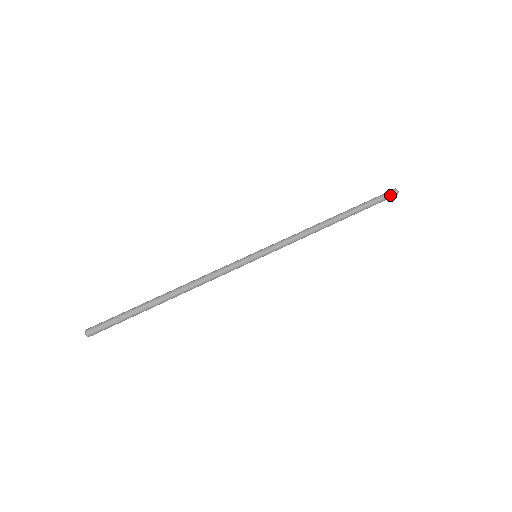
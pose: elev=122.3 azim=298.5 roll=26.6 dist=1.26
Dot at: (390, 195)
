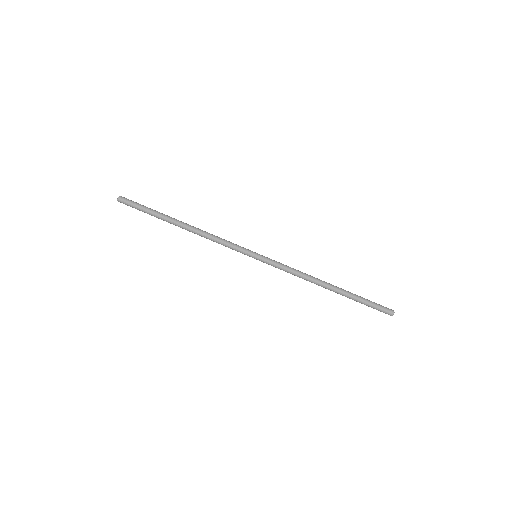
Dot at: (383, 312)
